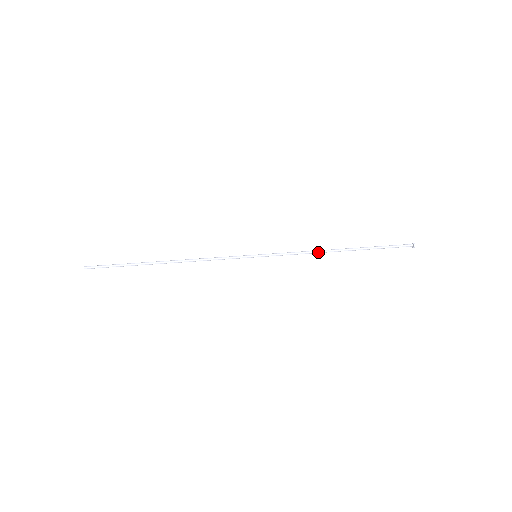
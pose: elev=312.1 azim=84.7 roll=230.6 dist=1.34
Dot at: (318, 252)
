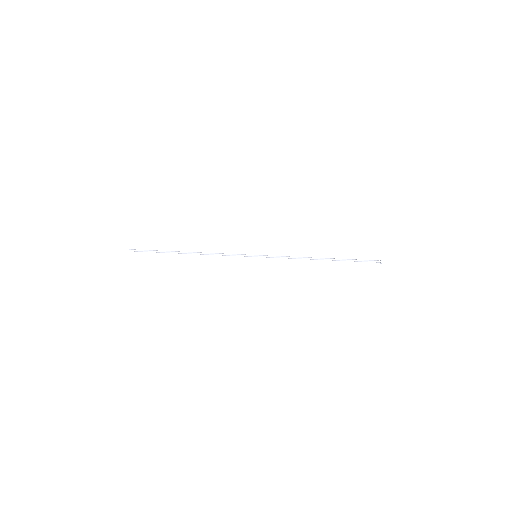
Dot at: (304, 258)
